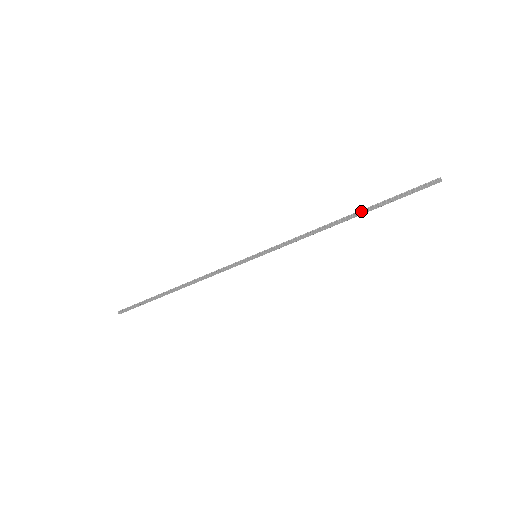
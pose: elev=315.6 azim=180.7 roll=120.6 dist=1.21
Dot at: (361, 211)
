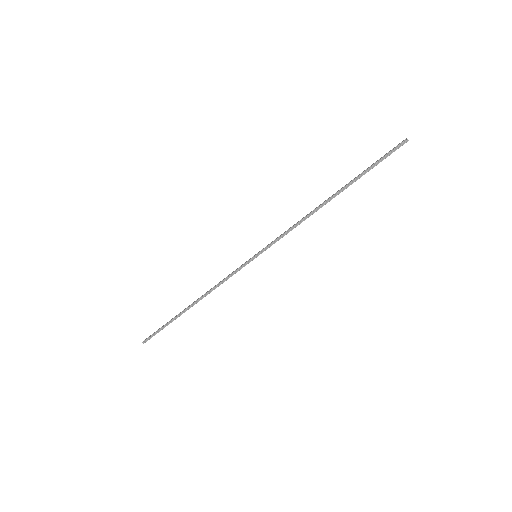
Dot at: (343, 190)
